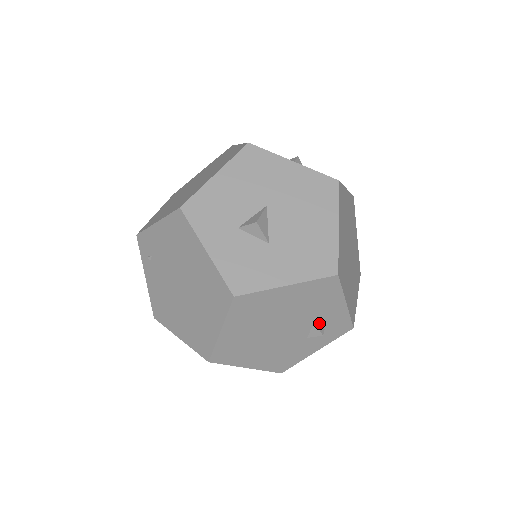
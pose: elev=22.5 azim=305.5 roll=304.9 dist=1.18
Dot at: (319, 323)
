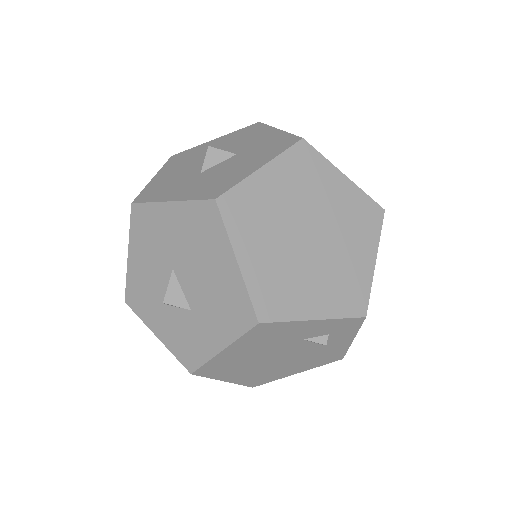
Dot at: (313, 337)
